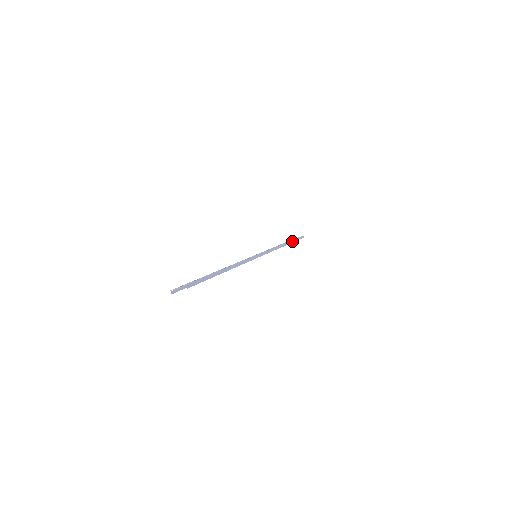
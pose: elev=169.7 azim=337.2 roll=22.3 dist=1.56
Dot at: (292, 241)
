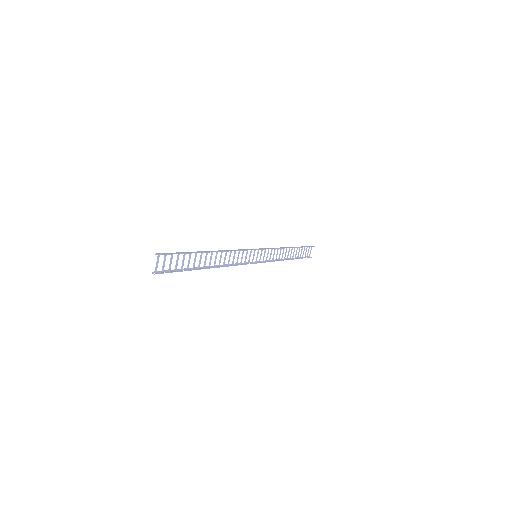
Dot at: (298, 247)
